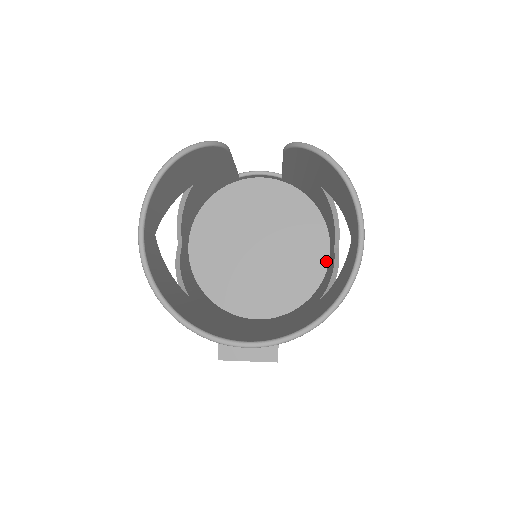
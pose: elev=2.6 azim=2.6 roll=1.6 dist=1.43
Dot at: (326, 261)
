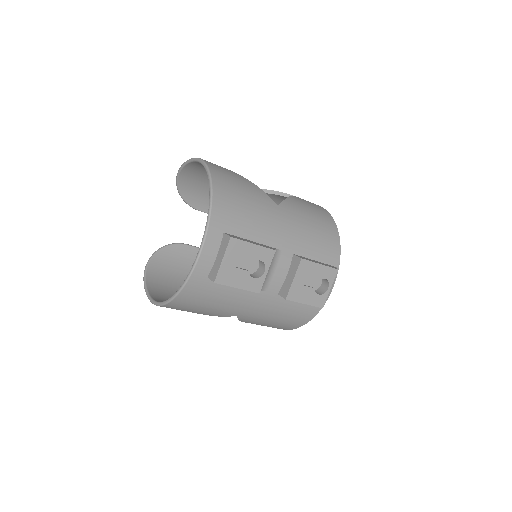
Dot at: occluded
